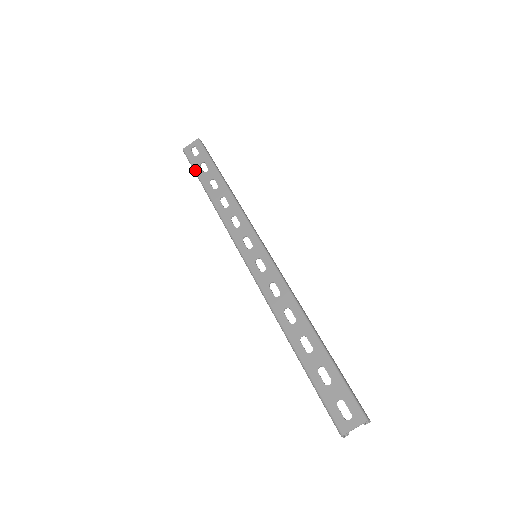
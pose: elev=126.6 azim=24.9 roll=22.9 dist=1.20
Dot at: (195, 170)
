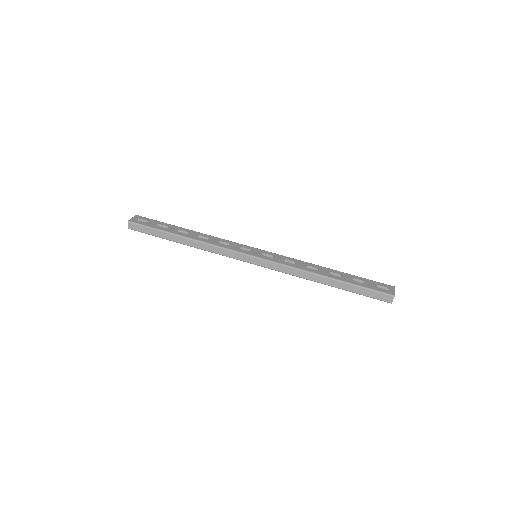
Dot at: (156, 228)
